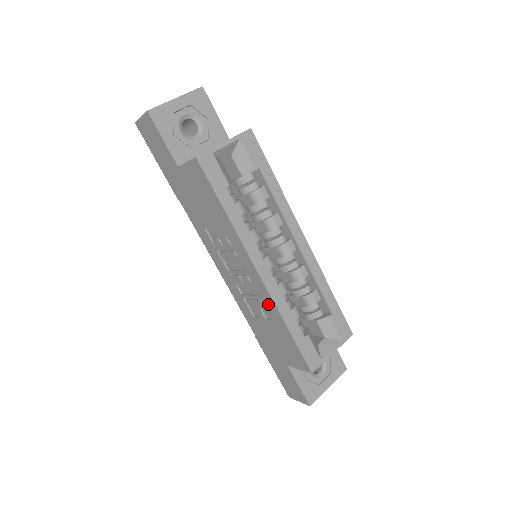
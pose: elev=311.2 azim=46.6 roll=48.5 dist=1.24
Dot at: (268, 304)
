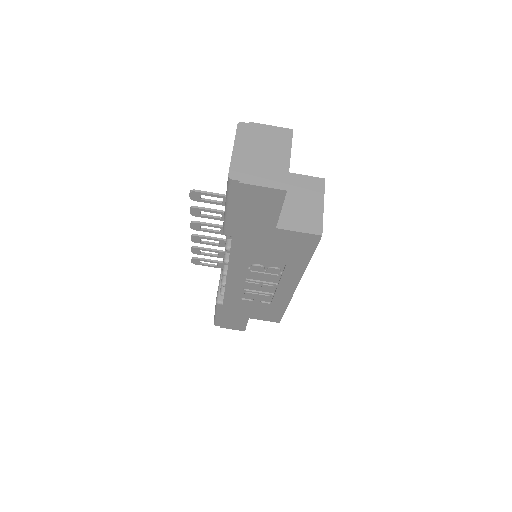
Dot at: (280, 299)
